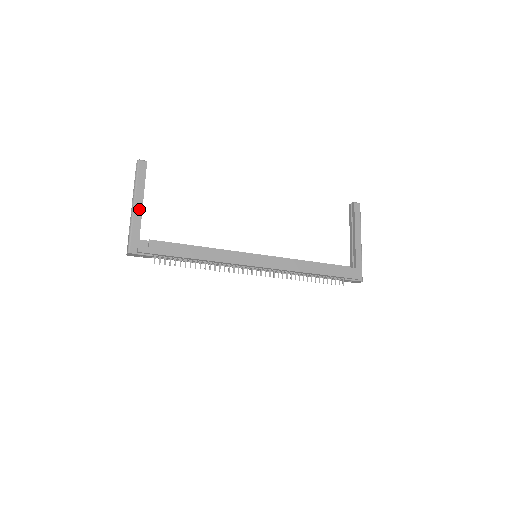
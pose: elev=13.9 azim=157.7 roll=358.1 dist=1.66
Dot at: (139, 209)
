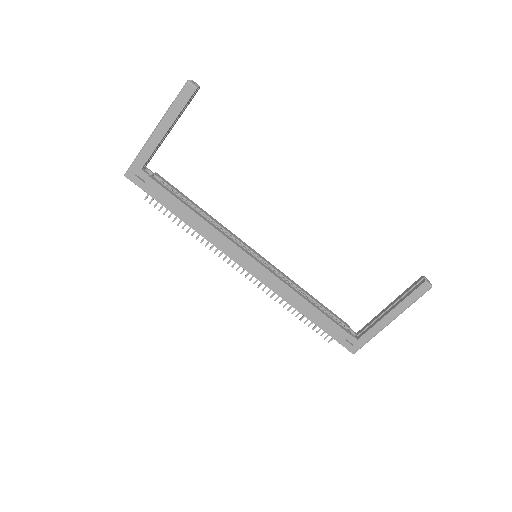
Dot at: (158, 138)
